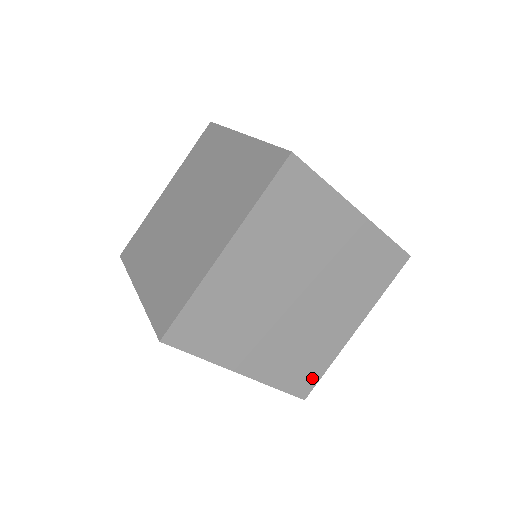
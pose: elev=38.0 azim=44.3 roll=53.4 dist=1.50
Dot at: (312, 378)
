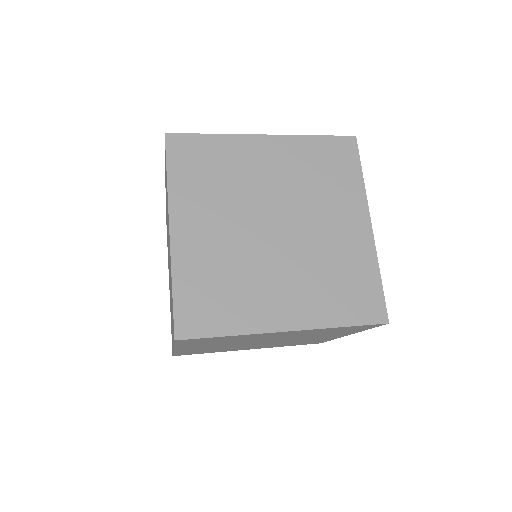
Dot at: occluded
